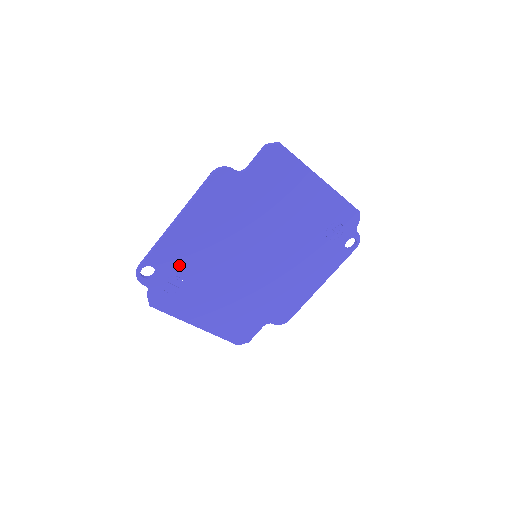
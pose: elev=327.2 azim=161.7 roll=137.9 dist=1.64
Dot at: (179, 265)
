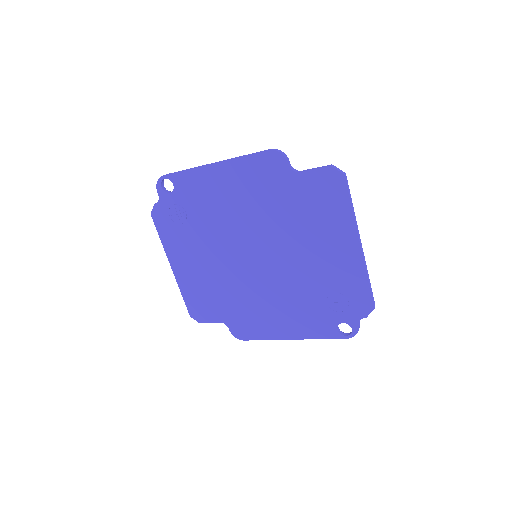
Dot at: (193, 203)
